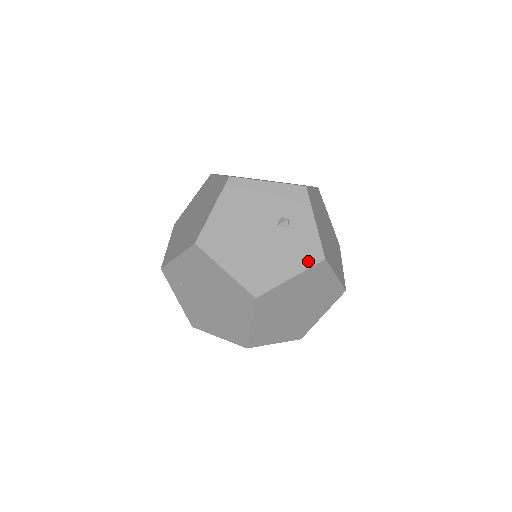
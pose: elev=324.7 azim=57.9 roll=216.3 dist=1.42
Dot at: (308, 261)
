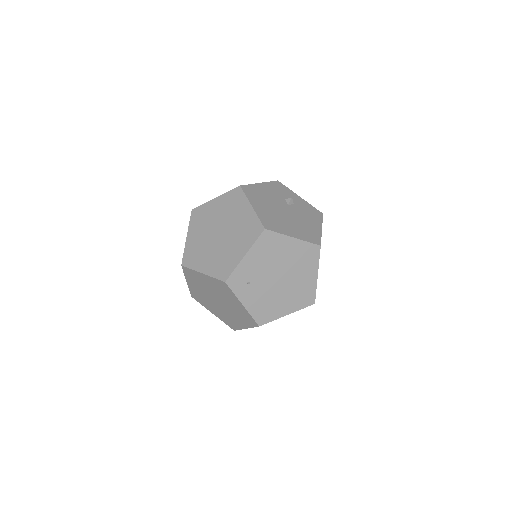
Dot at: (318, 217)
